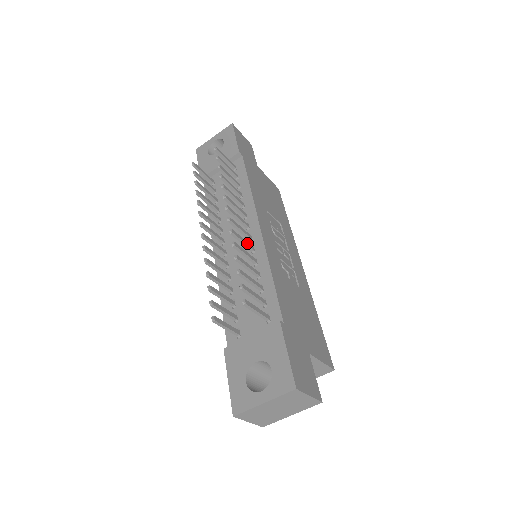
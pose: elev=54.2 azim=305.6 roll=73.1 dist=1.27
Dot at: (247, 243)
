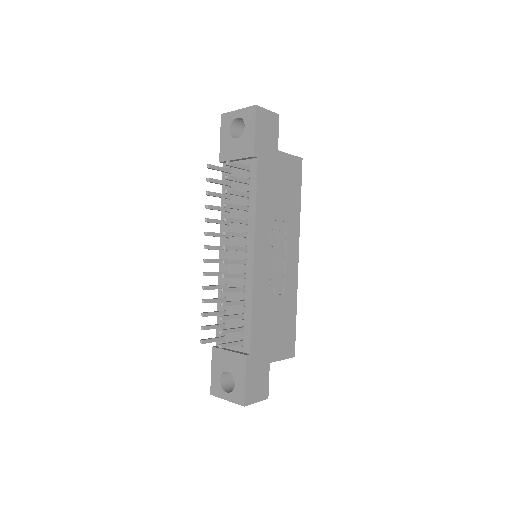
Dot at: (239, 275)
